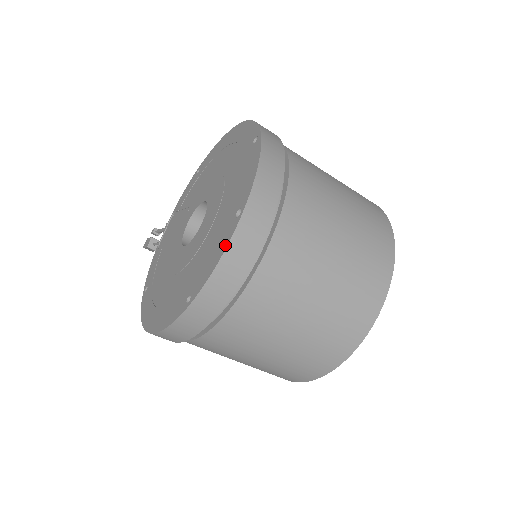
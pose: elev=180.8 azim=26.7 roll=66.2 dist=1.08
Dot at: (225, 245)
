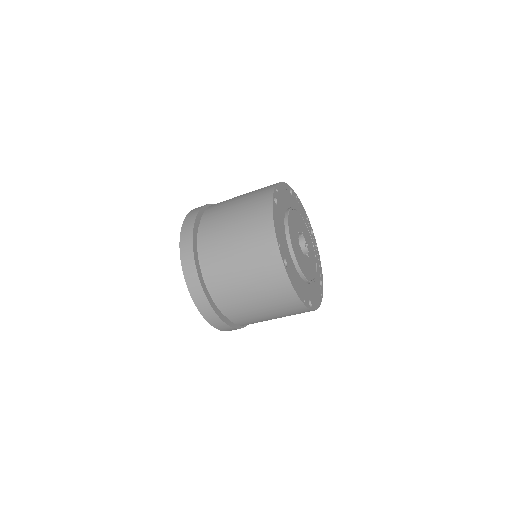
Dot at: (205, 317)
